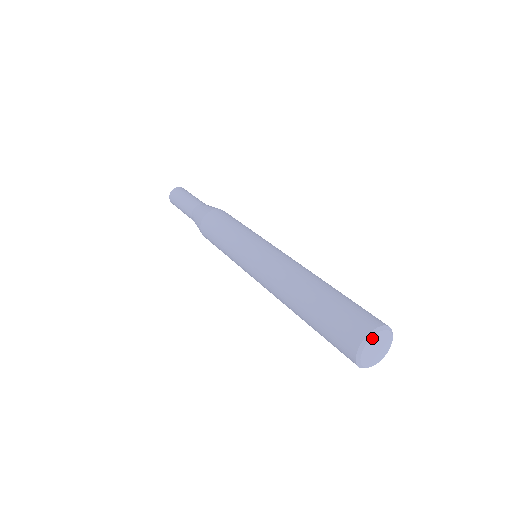
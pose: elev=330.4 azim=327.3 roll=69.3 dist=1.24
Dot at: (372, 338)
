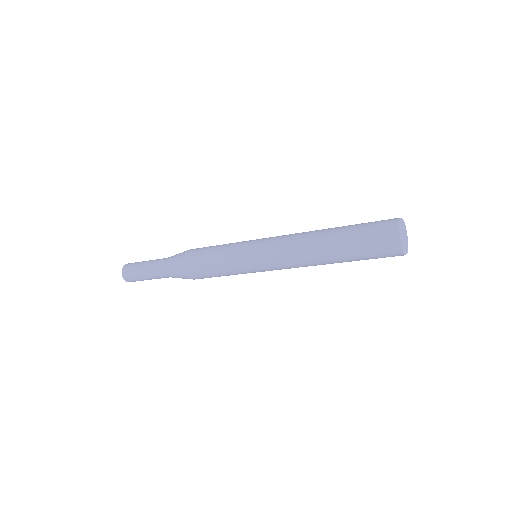
Dot at: (405, 225)
